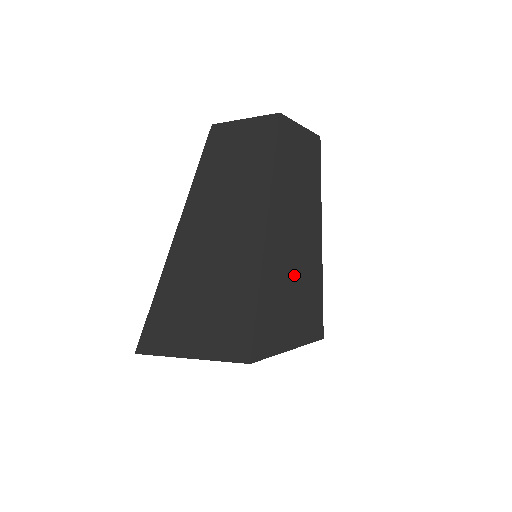
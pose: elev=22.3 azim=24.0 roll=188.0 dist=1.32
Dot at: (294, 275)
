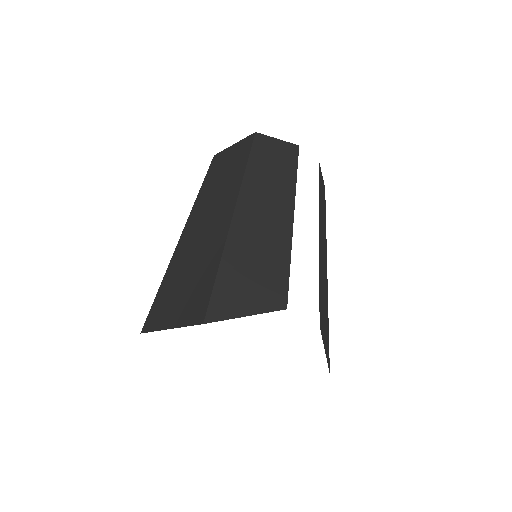
Dot at: (258, 256)
